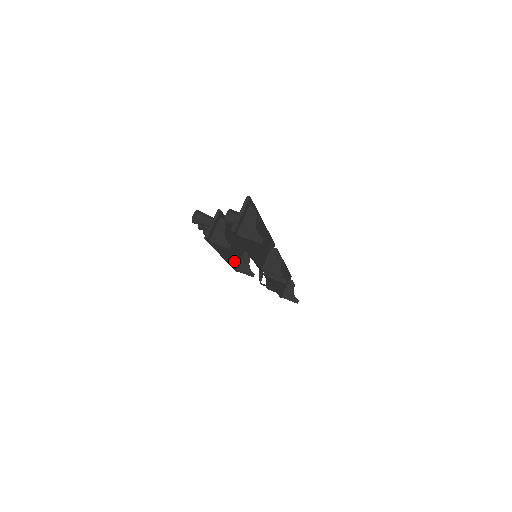
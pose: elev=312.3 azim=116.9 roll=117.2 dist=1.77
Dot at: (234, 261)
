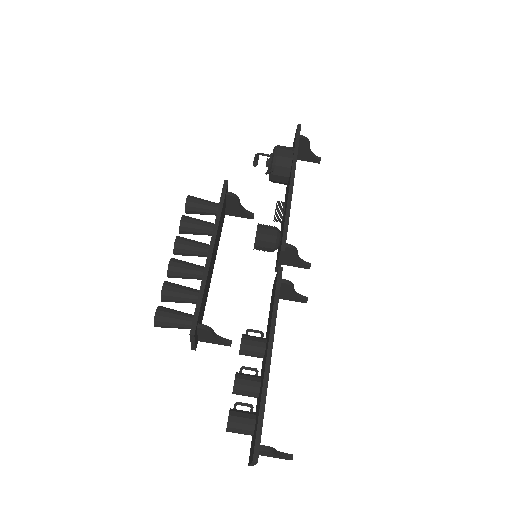
Dot at: (221, 228)
